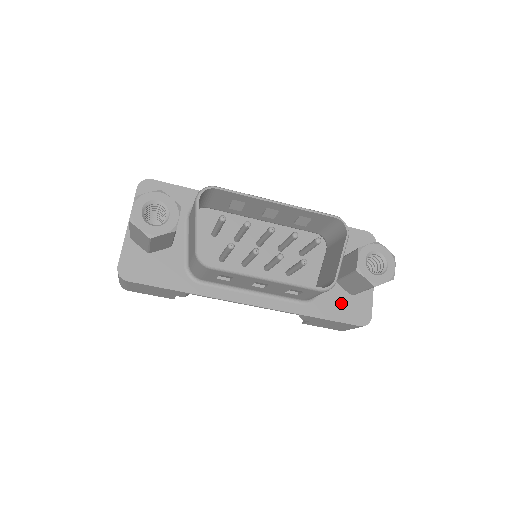
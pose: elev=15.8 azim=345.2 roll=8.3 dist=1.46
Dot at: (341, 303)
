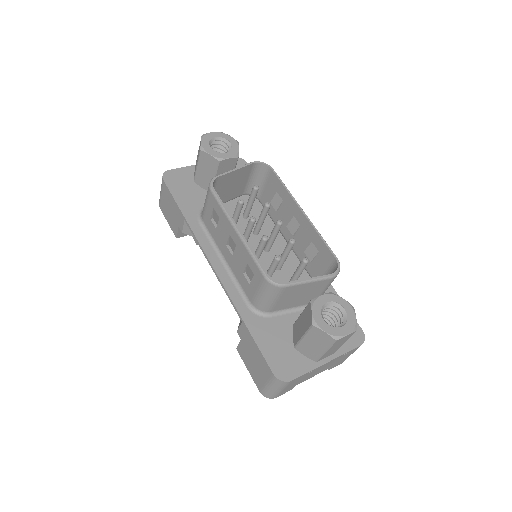
Dot at: (278, 342)
